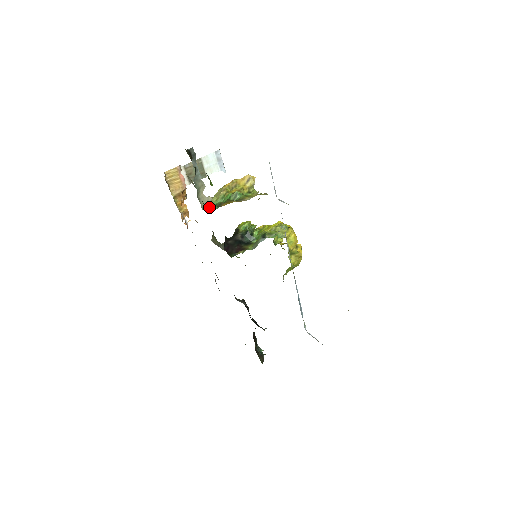
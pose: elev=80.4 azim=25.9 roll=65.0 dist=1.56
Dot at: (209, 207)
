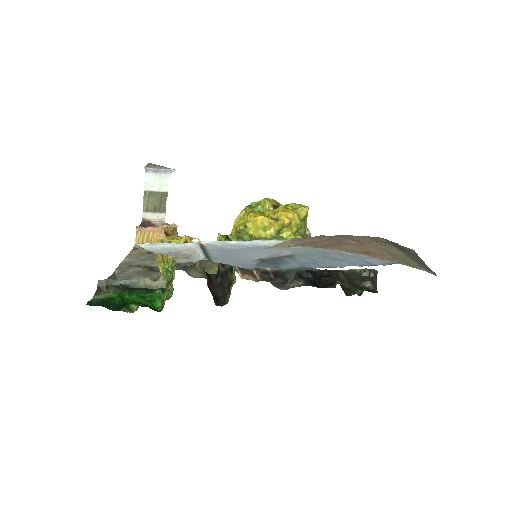
Dot at: occluded
